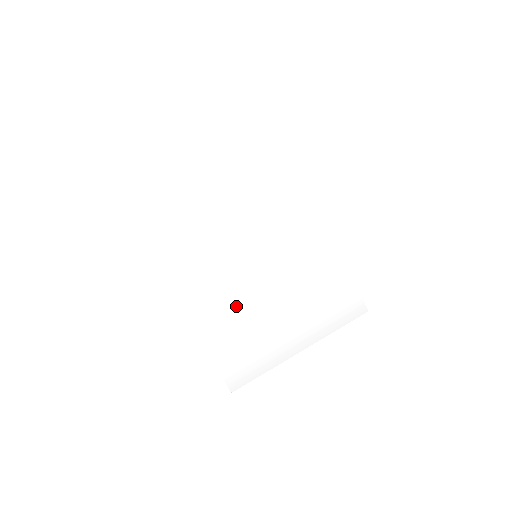
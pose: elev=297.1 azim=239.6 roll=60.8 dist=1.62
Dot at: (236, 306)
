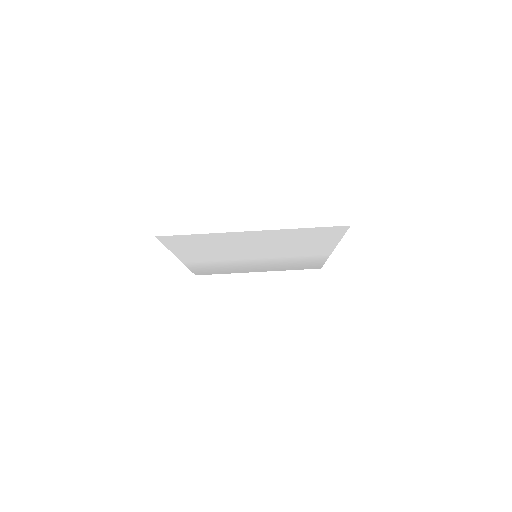
Dot at: (222, 264)
